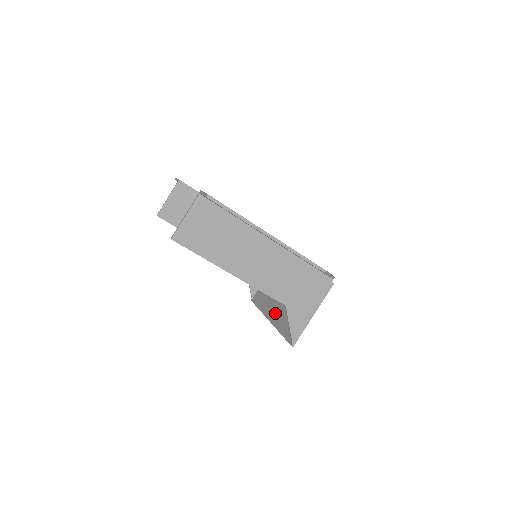
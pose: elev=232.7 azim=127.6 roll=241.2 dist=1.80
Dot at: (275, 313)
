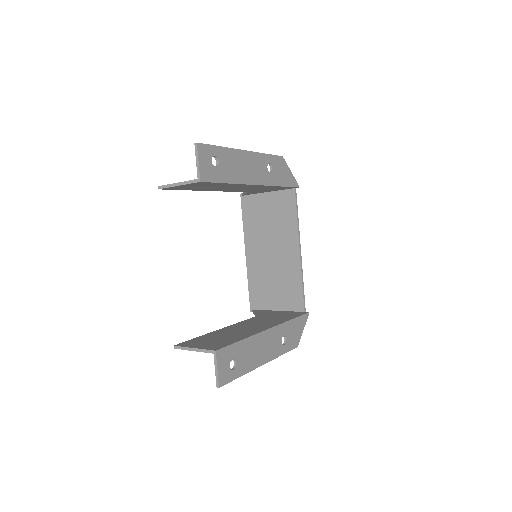
Dot at: (253, 258)
